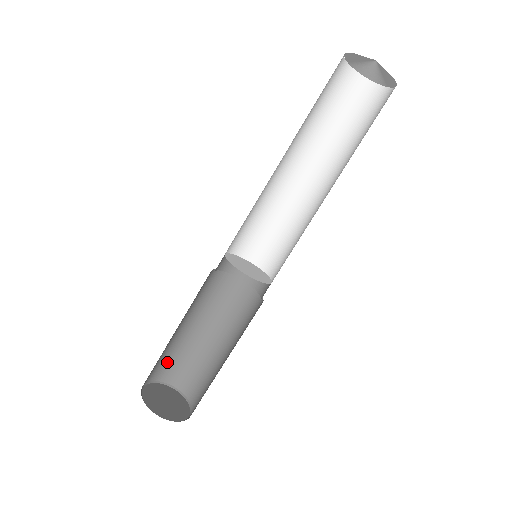
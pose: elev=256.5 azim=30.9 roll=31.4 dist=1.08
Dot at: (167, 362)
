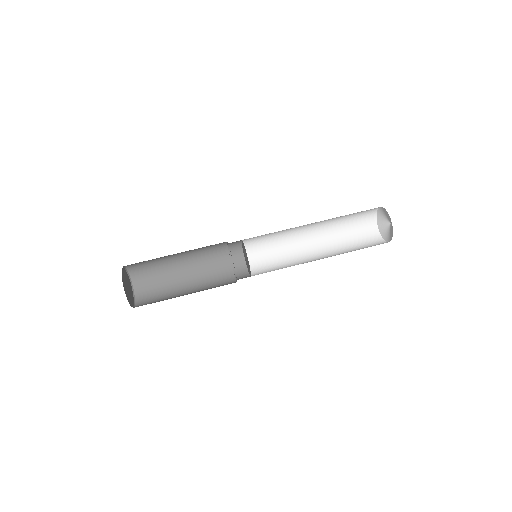
Dot at: (152, 290)
